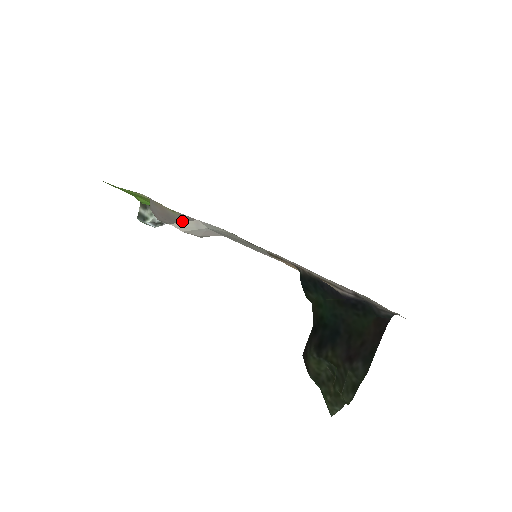
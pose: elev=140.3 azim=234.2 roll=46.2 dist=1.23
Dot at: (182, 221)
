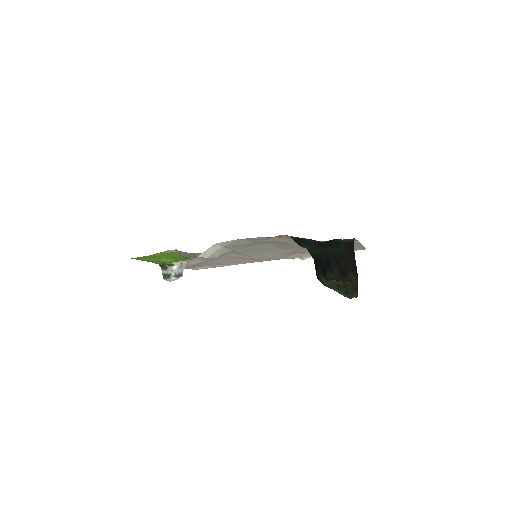
Dot at: occluded
